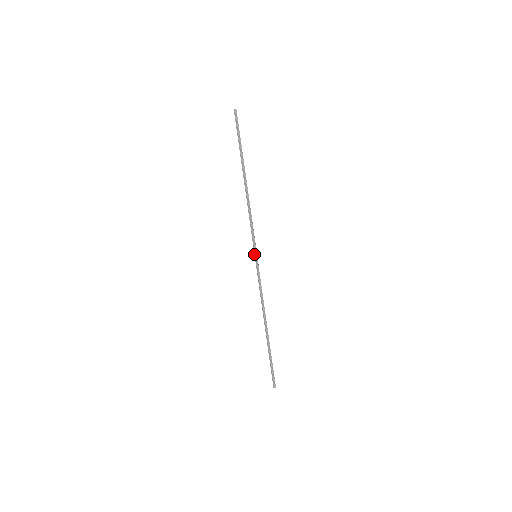
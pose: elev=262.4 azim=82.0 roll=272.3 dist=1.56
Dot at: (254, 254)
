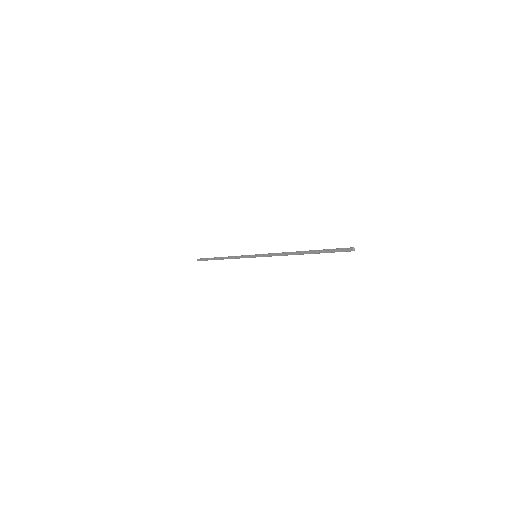
Dot at: (253, 256)
